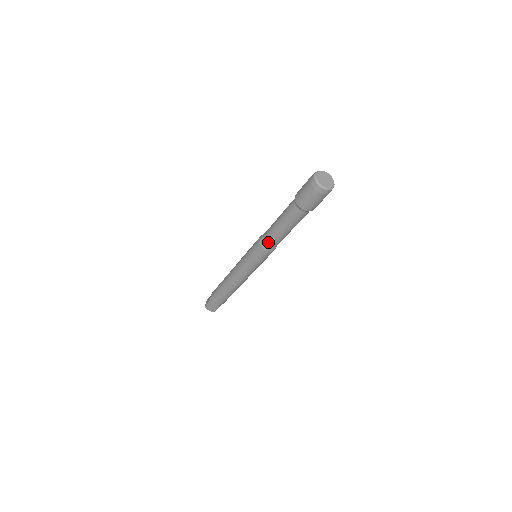
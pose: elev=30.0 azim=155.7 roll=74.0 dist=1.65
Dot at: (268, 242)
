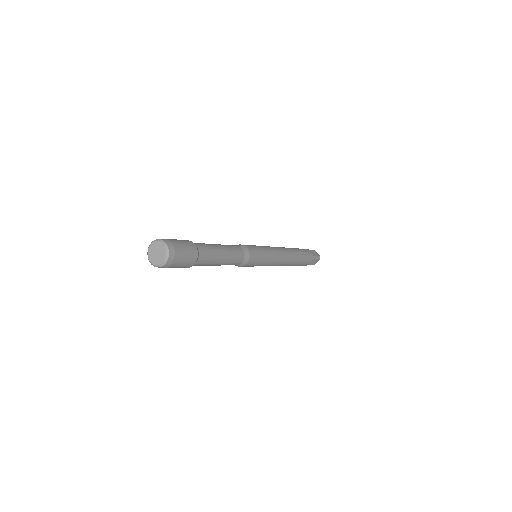
Dot at: occluded
